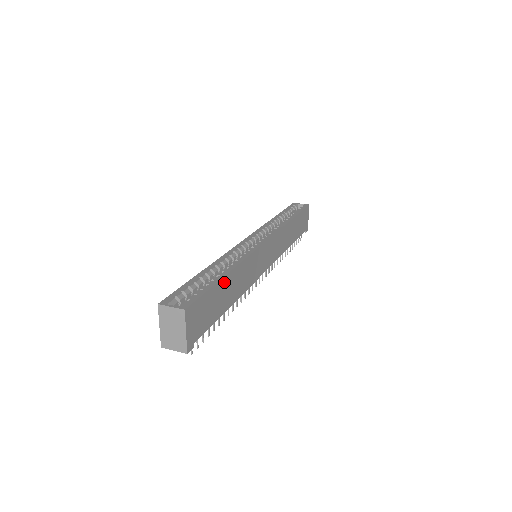
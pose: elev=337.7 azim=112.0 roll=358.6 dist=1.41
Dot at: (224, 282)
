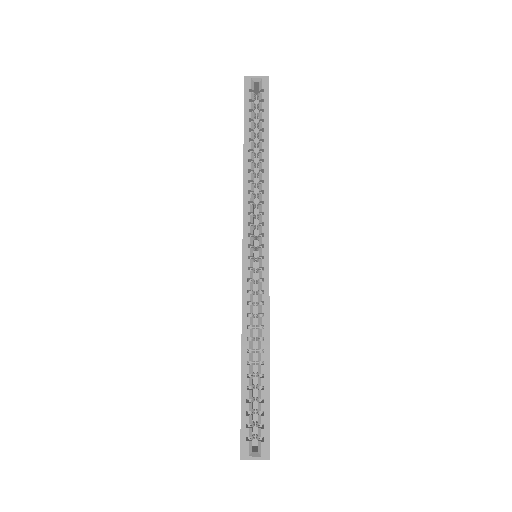
Dot at: (269, 373)
